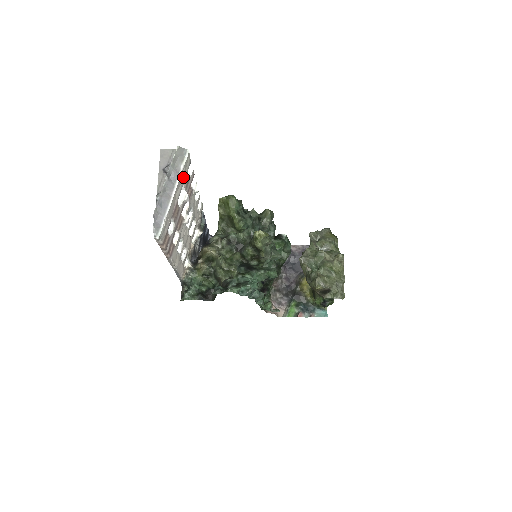
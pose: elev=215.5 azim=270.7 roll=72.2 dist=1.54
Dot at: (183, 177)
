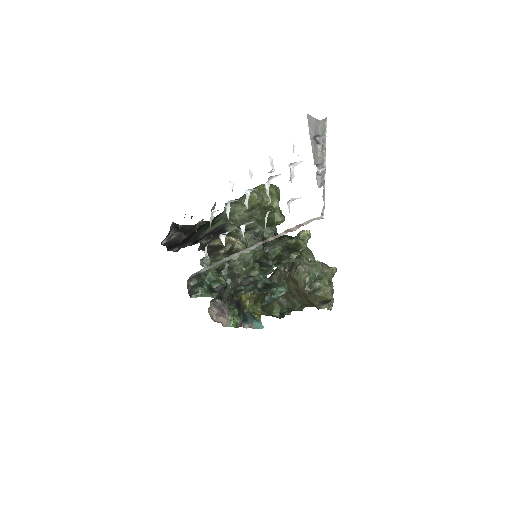
Dot at: occluded
